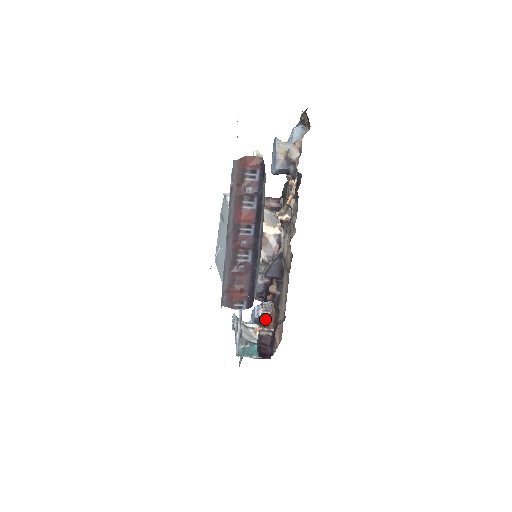
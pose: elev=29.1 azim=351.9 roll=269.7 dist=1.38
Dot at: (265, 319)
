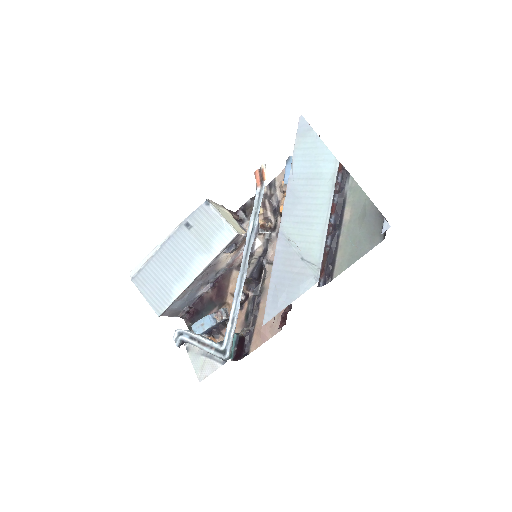
Dot at: (216, 327)
